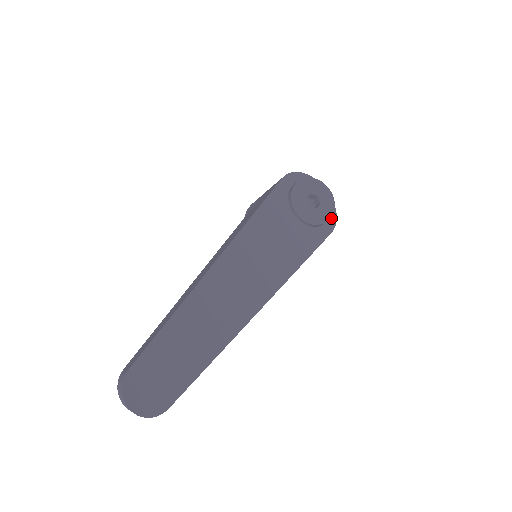
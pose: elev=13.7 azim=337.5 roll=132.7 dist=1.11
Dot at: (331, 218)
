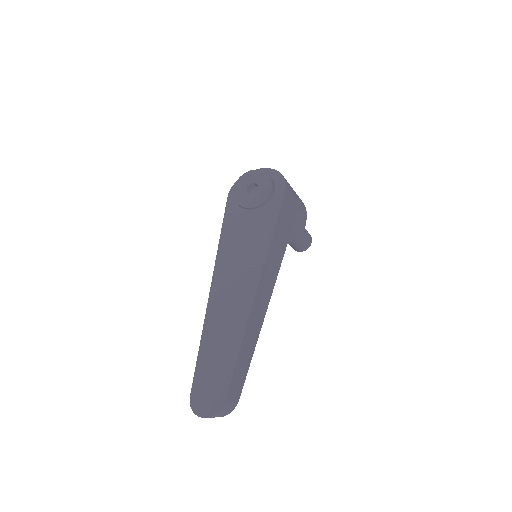
Dot at: (279, 182)
